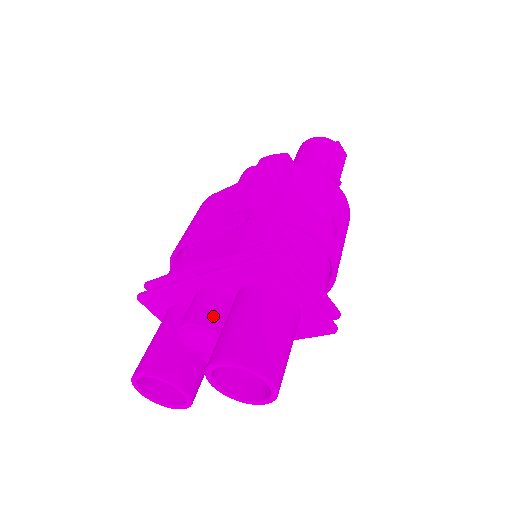
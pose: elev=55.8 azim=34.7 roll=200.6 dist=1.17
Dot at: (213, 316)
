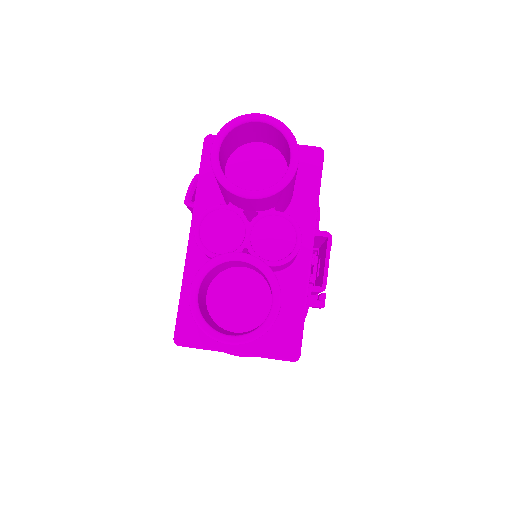
Dot at: occluded
